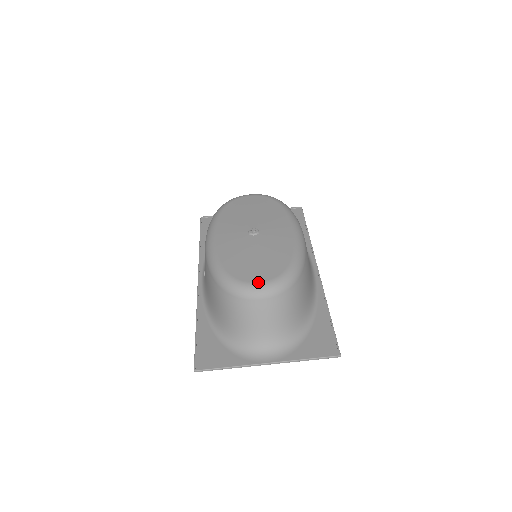
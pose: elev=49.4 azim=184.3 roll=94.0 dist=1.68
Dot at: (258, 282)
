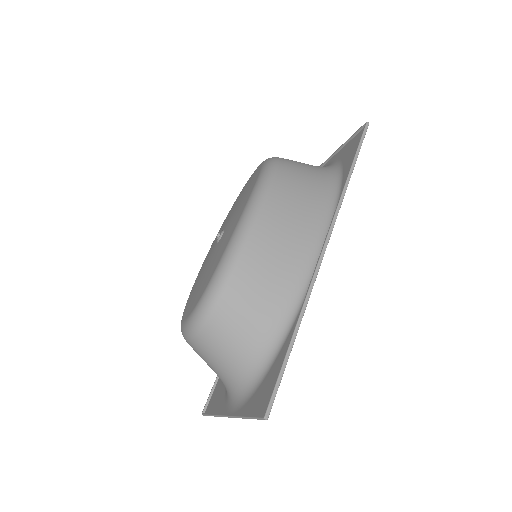
Dot at: (185, 319)
